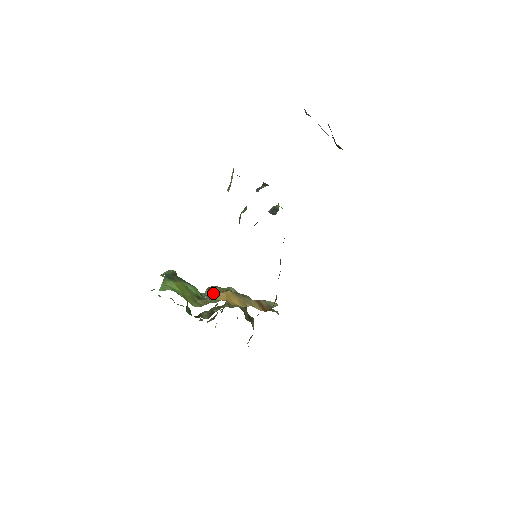
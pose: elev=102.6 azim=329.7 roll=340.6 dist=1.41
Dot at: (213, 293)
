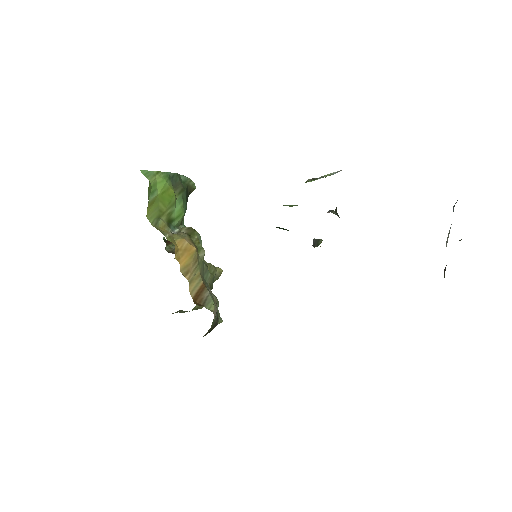
Dot at: (185, 234)
